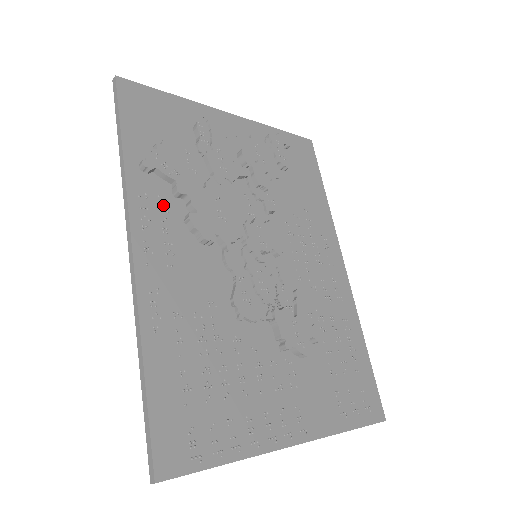
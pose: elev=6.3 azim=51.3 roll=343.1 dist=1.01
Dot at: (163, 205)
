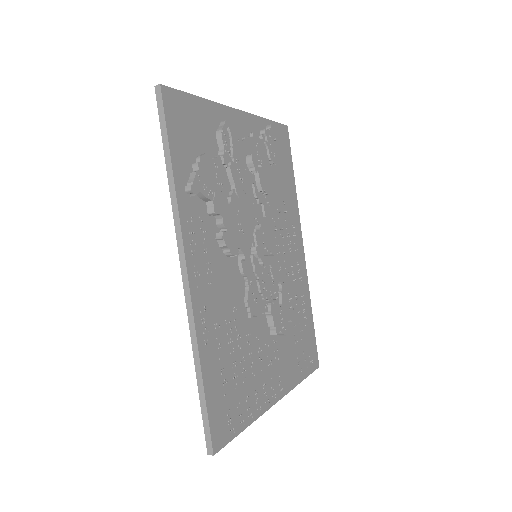
Dot at: (202, 226)
